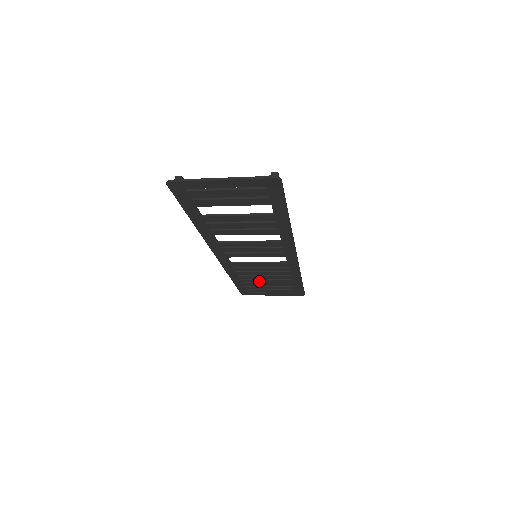
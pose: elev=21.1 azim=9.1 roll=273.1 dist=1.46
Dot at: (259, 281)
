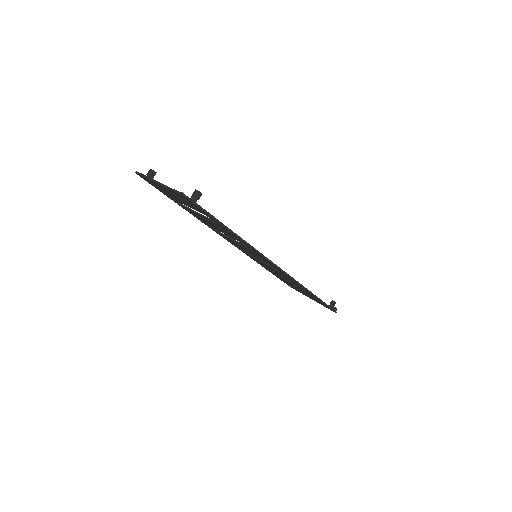
Dot at: occluded
